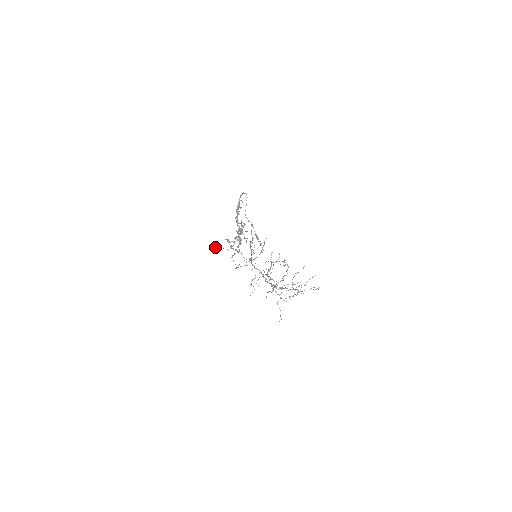
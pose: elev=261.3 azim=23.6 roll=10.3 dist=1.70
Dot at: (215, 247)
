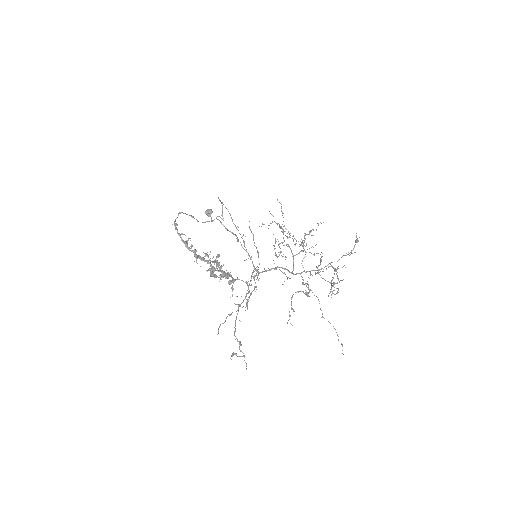
Dot at: (208, 216)
